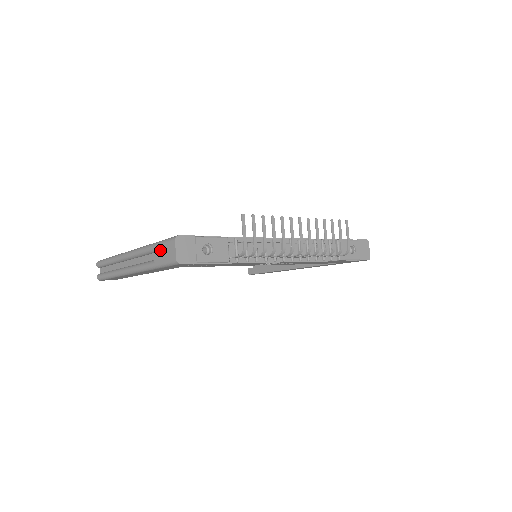
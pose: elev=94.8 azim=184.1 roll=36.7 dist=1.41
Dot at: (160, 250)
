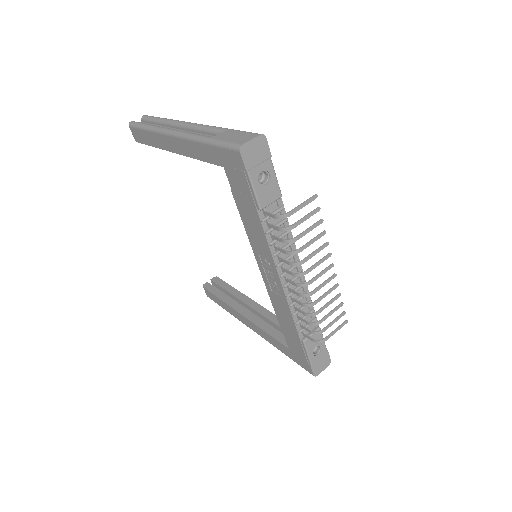
Dot at: (232, 133)
